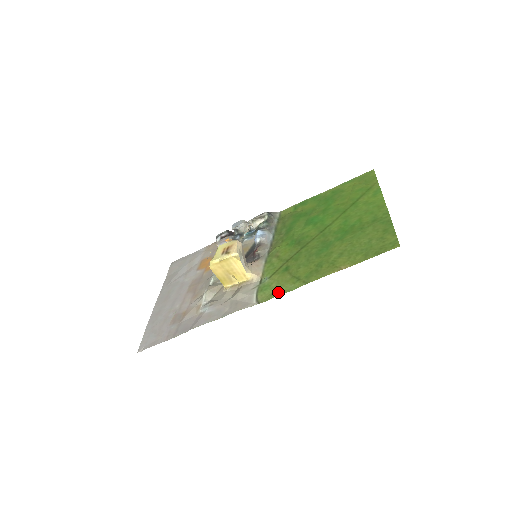
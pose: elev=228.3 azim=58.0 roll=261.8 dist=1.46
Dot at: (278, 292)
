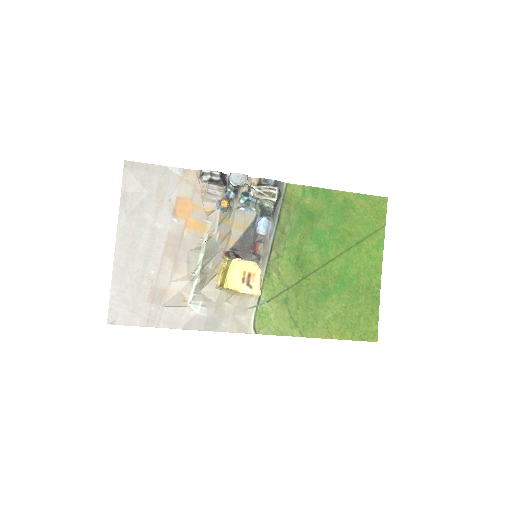
Dot at: (276, 331)
